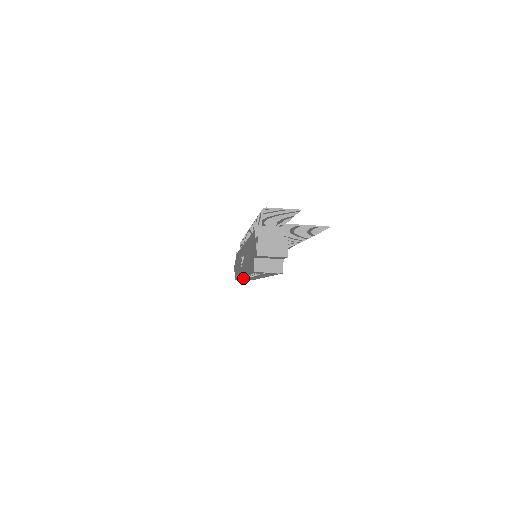
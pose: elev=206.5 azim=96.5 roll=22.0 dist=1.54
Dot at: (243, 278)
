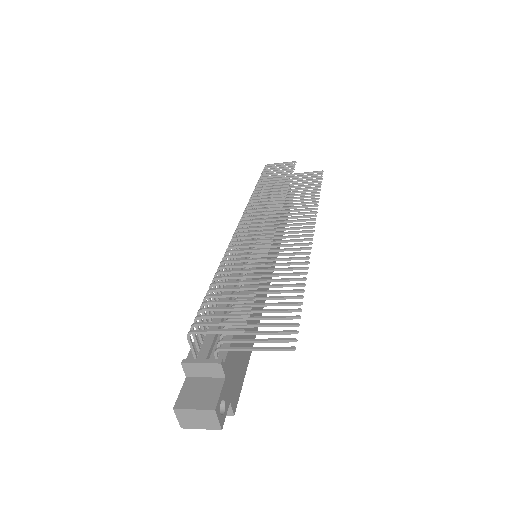
Dot at: occluded
